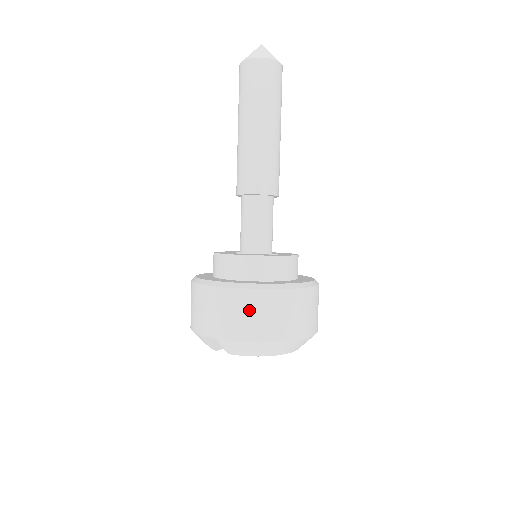
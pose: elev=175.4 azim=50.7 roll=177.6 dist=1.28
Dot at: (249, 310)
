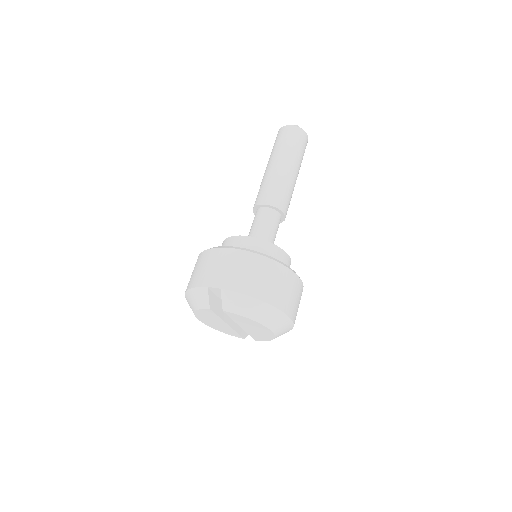
Dot at: (258, 271)
